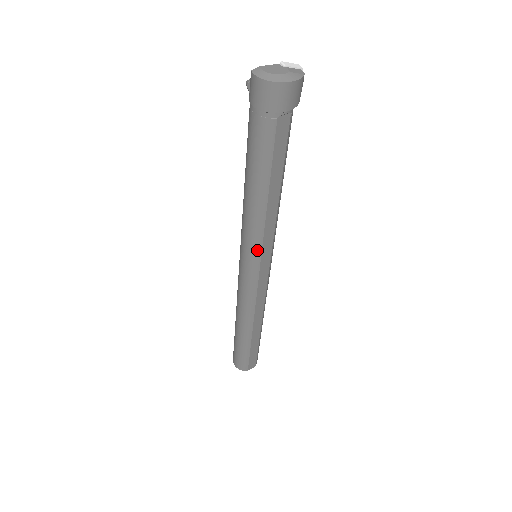
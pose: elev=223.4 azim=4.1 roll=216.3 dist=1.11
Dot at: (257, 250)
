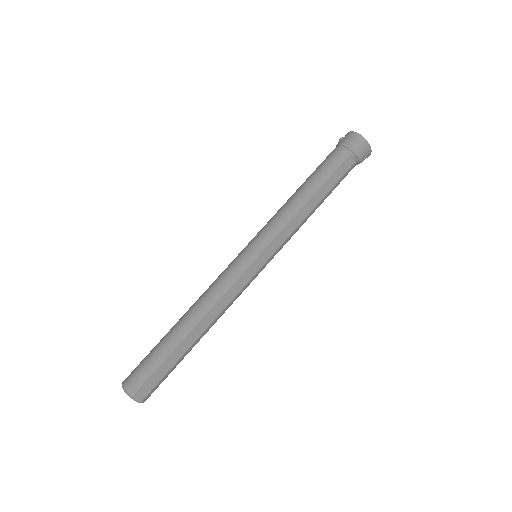
Dot at: (270, 237)
